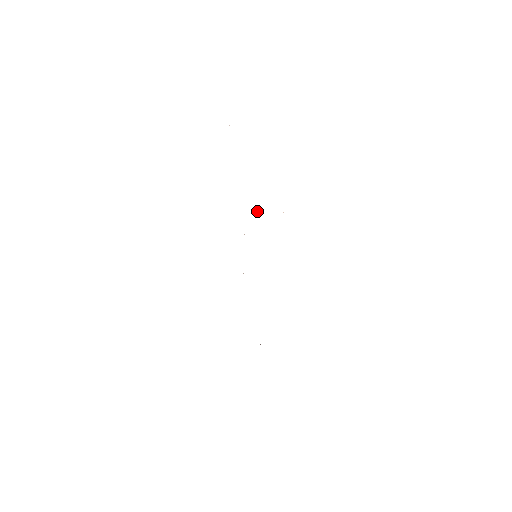
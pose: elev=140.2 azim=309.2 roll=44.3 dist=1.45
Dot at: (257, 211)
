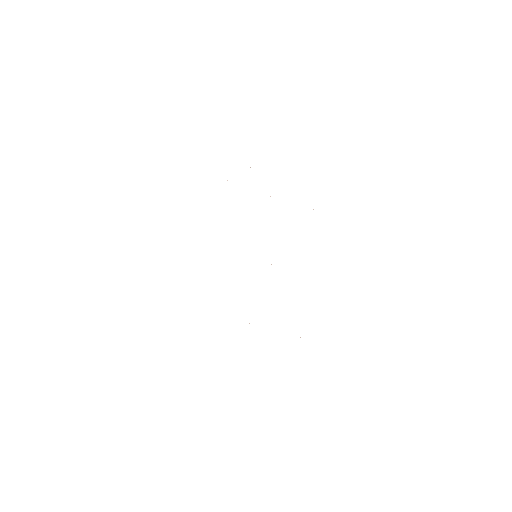
Dot at: occluded
